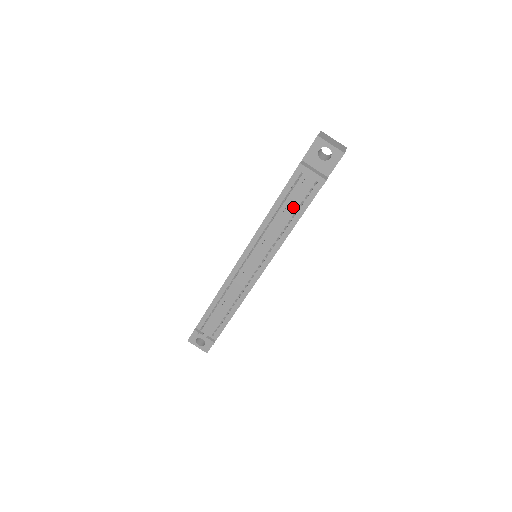
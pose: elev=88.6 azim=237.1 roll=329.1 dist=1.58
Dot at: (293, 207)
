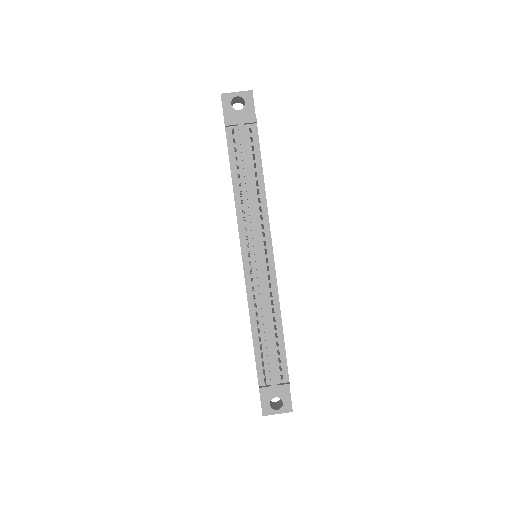
Dot at: (249, 167)
